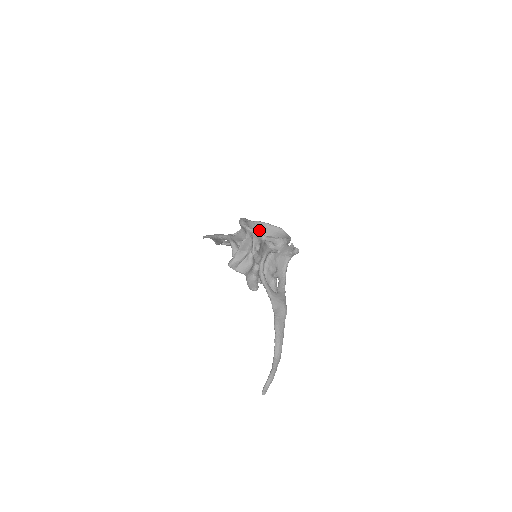
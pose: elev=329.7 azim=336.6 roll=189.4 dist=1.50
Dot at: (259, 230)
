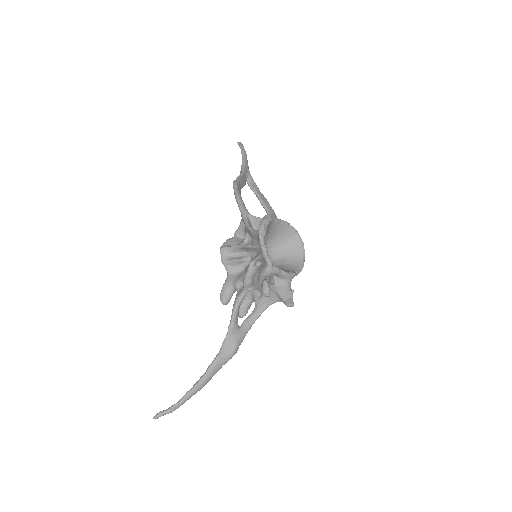
Dot at: (280, 232)
